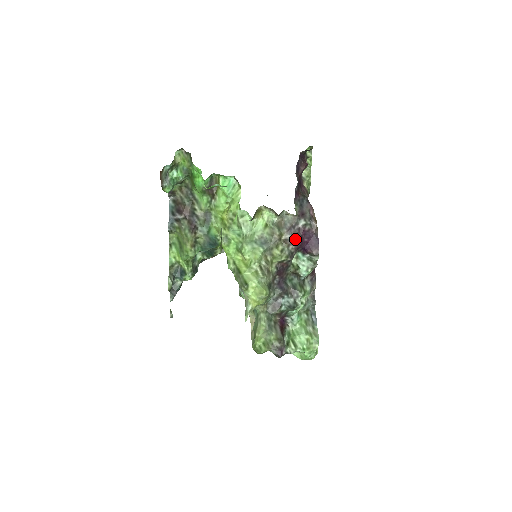
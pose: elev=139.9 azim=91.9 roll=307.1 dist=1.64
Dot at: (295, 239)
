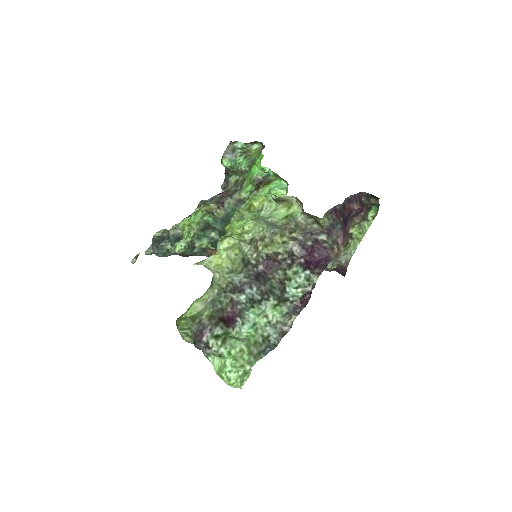
Dot at: (305, 245)
